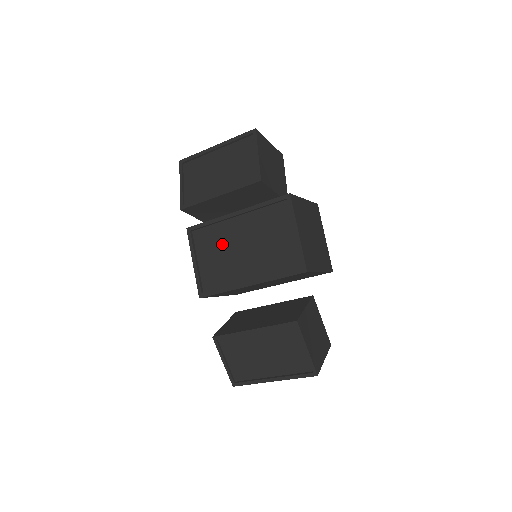
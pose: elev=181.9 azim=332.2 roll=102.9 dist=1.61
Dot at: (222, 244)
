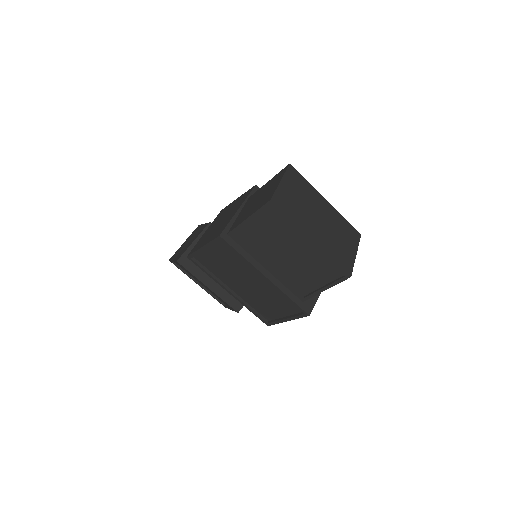
Dot at: (236, 266)
